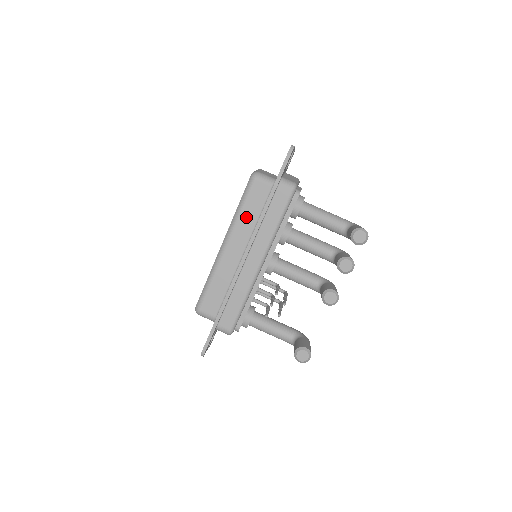
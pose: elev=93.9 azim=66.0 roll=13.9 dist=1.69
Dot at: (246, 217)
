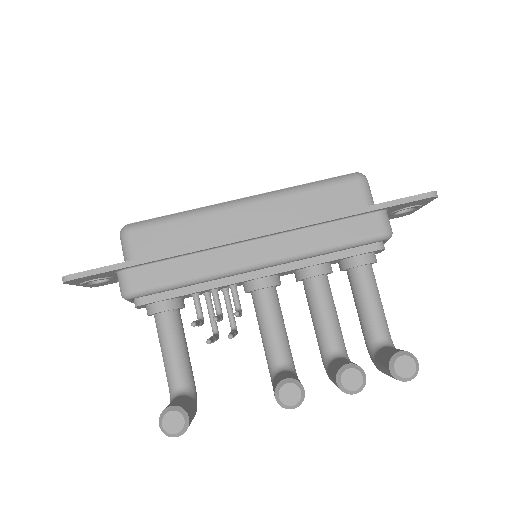
Dot at: (302, 202)
